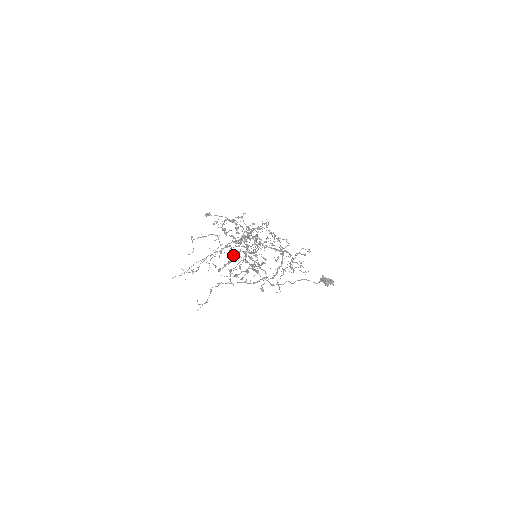
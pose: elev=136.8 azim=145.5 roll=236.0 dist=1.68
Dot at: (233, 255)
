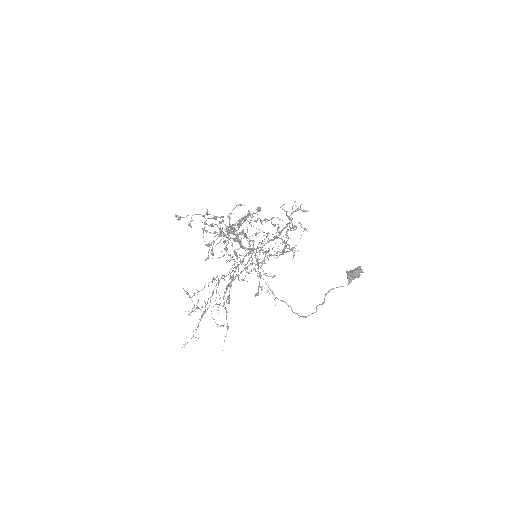
Dot at: (225, 246)
